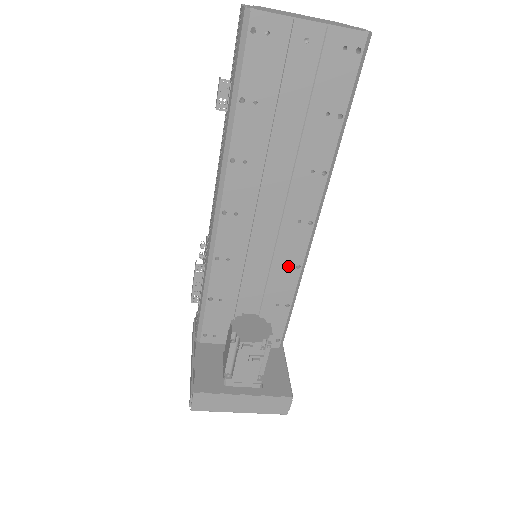
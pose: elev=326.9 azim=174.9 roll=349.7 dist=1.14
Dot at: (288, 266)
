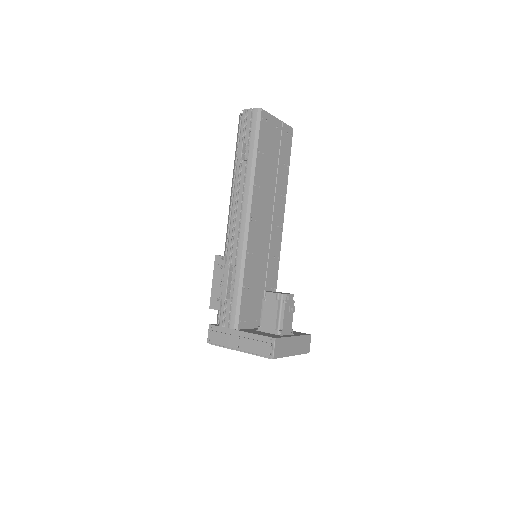
Dot at: (274, 258)
